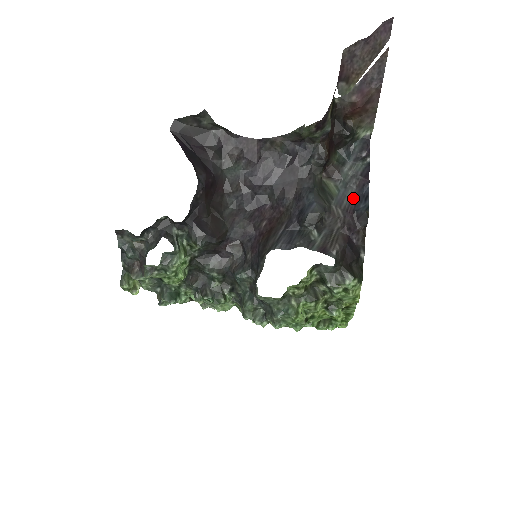
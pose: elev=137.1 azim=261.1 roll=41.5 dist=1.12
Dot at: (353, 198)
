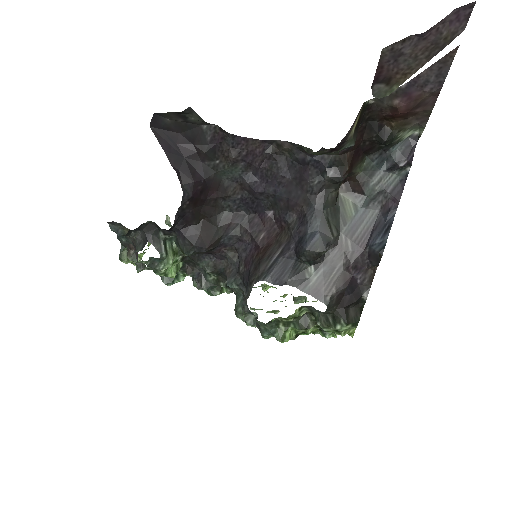
Dot at: (372, 224)
